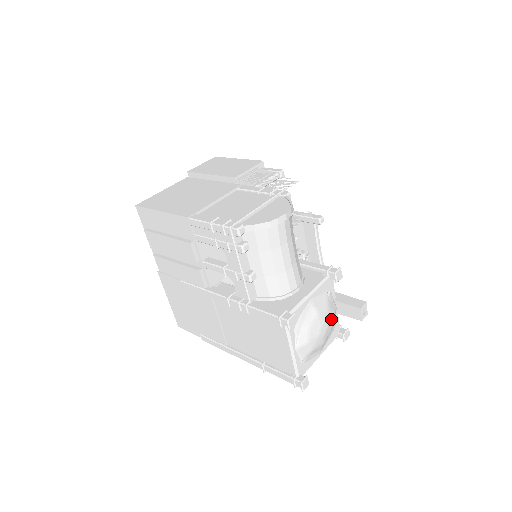
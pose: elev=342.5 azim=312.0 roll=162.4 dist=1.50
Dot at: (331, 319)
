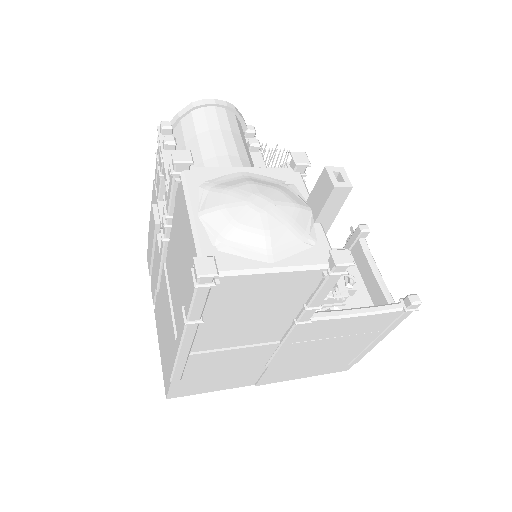
Dot at: (286, 204)
